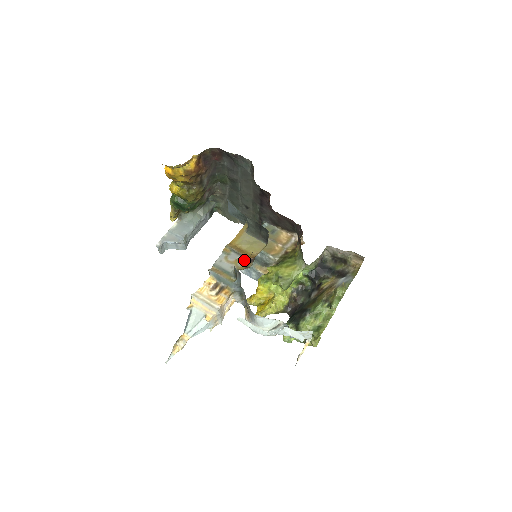
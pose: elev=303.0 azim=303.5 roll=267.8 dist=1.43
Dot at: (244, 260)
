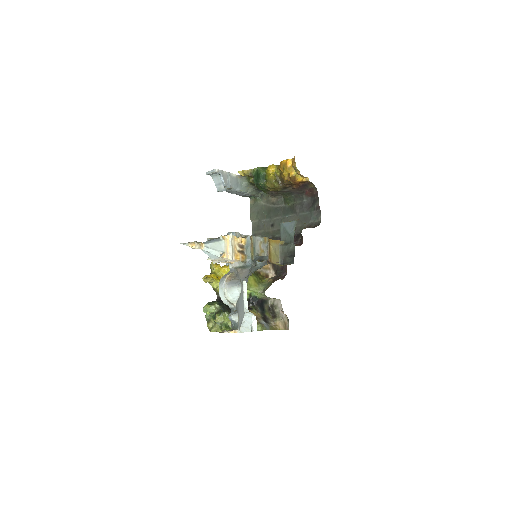
Dot at: occluded
